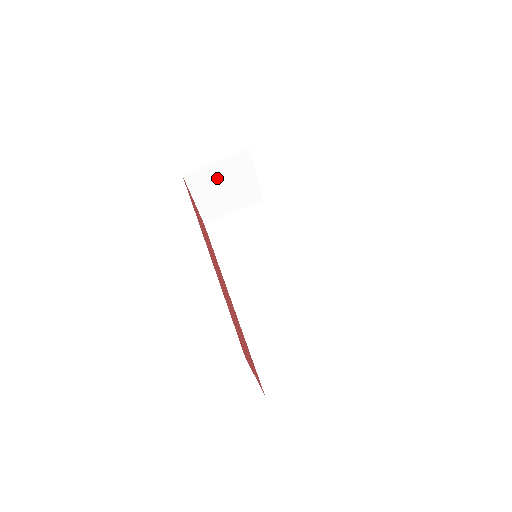
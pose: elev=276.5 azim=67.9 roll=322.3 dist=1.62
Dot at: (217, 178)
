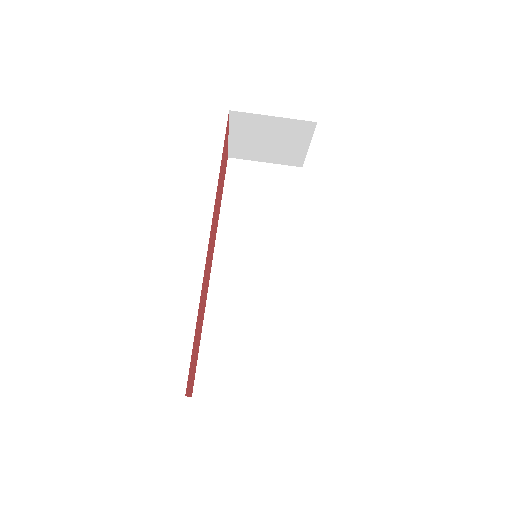
Dot at: (266, 129)
